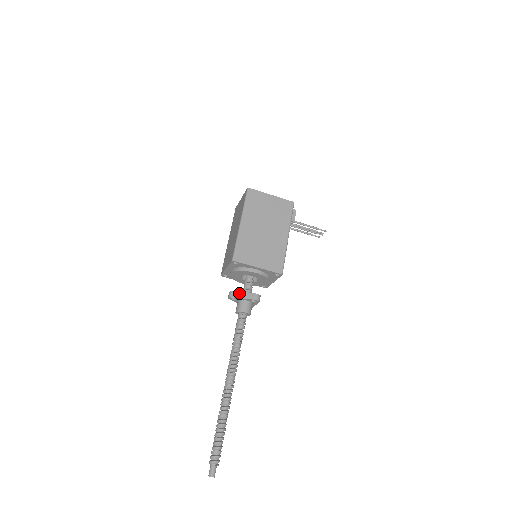
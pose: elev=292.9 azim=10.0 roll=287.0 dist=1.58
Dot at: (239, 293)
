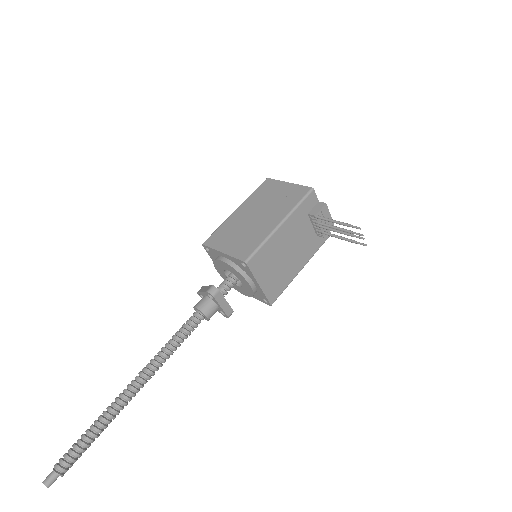
Dot at: (204, 287)
